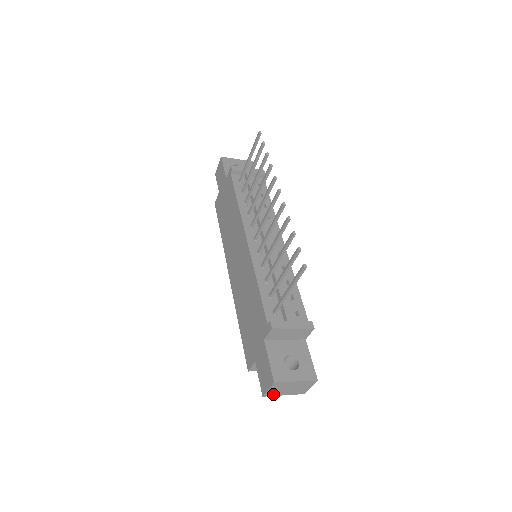
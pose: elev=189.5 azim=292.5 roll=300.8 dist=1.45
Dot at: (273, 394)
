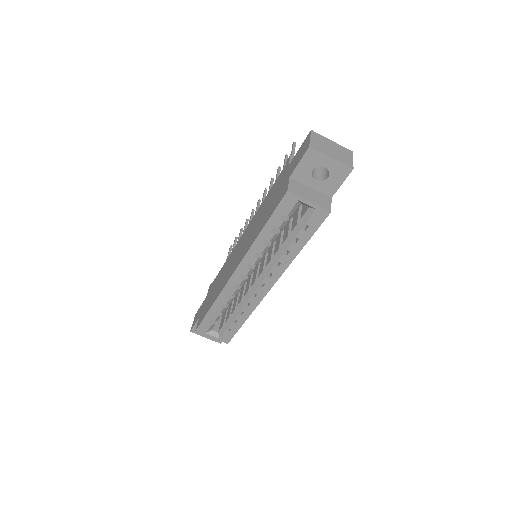
Dot at: (319, 149)
